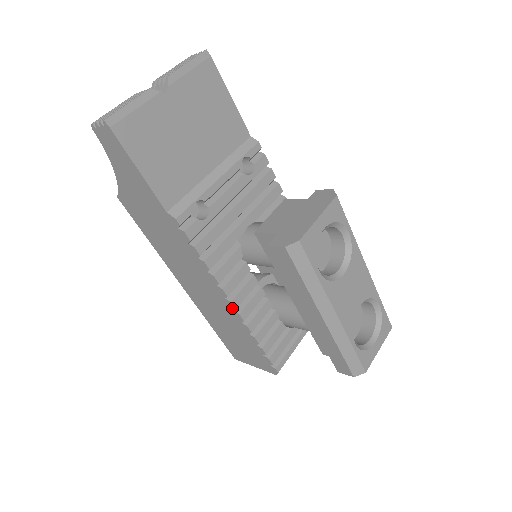
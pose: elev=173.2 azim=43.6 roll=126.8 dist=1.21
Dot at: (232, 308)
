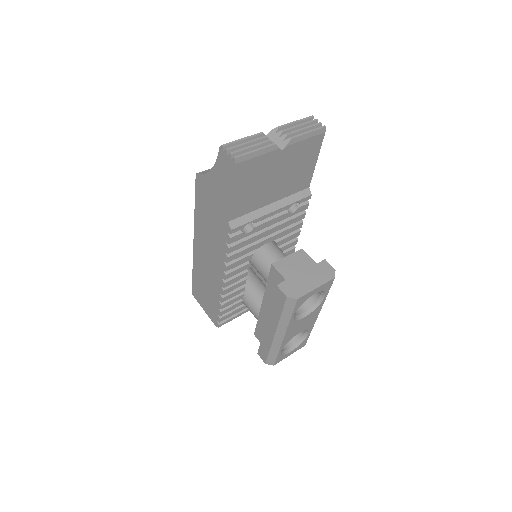
Dot at: (222, 285)
